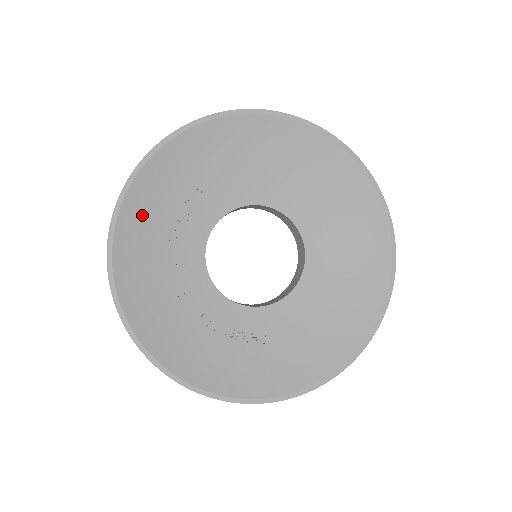
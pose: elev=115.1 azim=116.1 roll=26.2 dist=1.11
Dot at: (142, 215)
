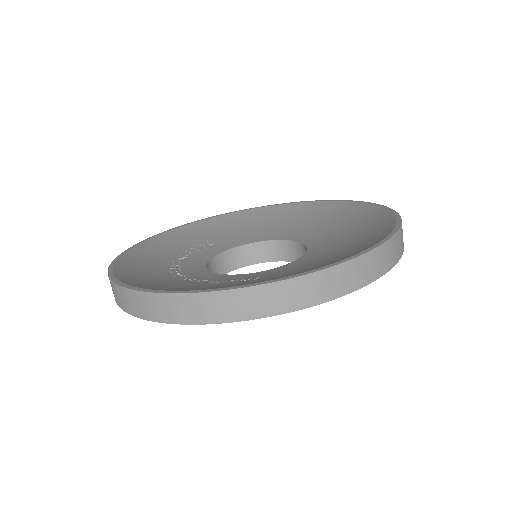
Dot at: (157, 248)
